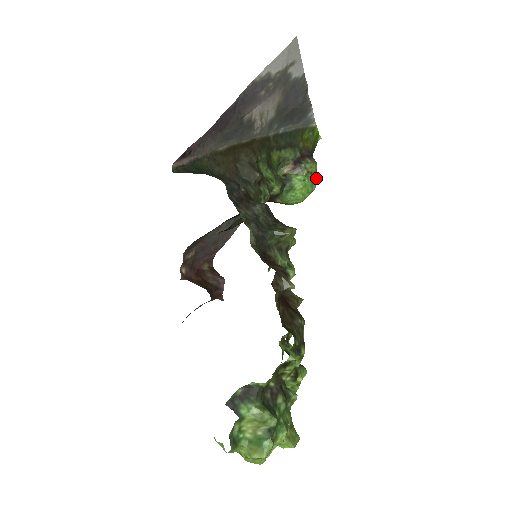
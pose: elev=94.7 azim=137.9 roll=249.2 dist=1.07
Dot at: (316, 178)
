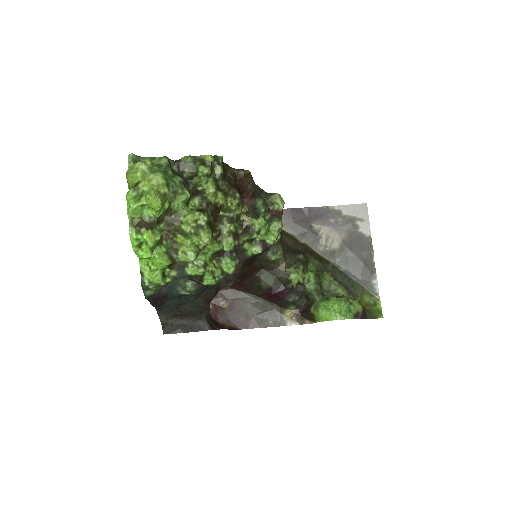
Dot at: (356, 316)
